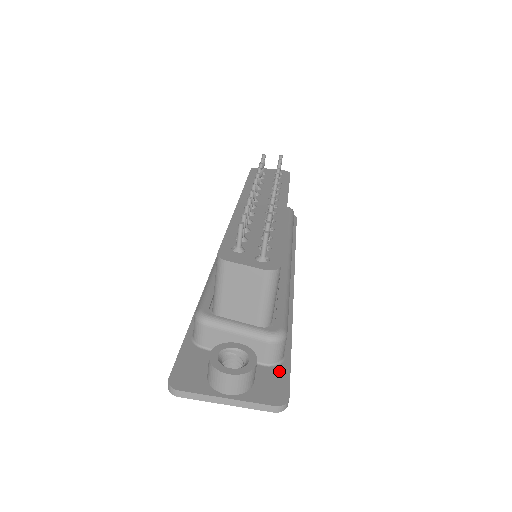
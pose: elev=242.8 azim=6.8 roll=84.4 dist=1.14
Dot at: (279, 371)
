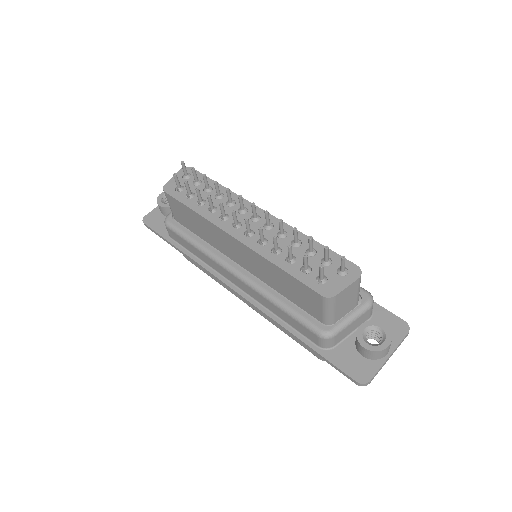
Dot at: (379, 313)
